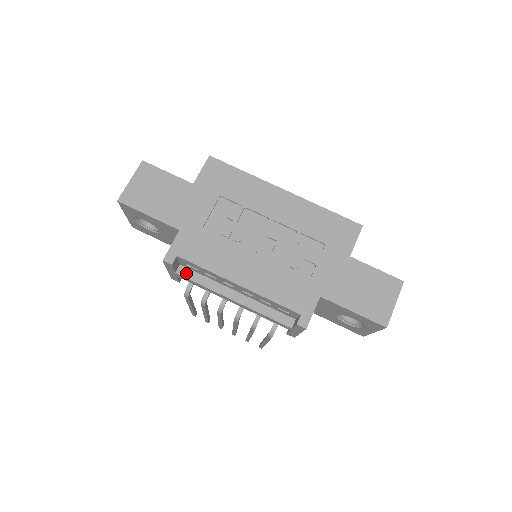
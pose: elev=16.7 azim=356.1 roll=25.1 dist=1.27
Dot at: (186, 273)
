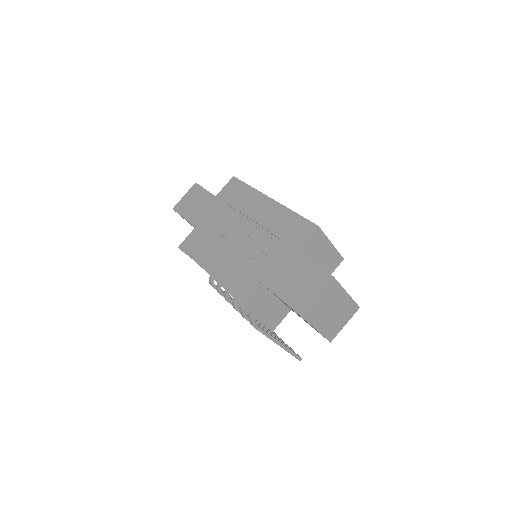
Dot at: (201, 262)
